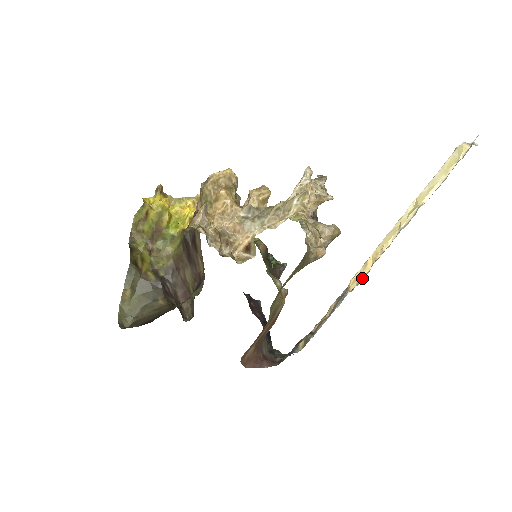
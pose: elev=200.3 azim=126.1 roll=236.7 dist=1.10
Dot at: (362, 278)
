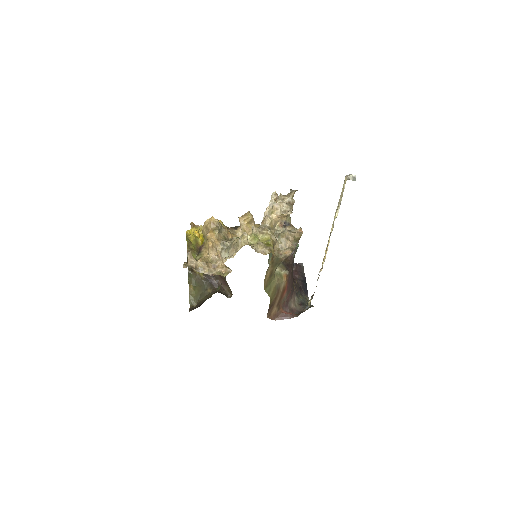
Dot at: occluded
